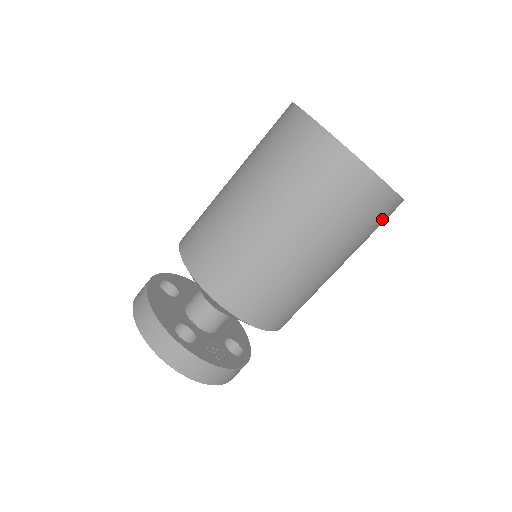
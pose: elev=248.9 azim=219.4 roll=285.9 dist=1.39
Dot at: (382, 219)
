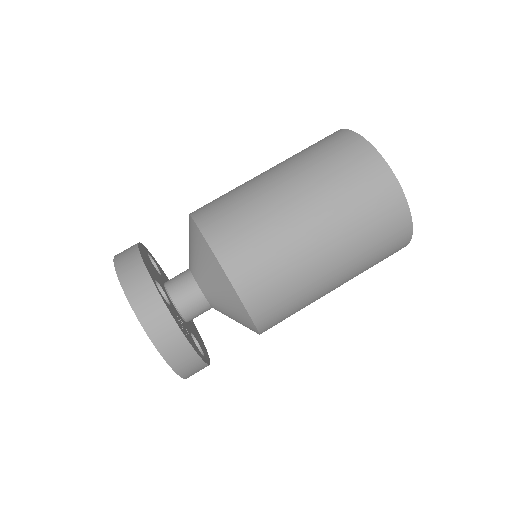
Dot at: (391, 244)
